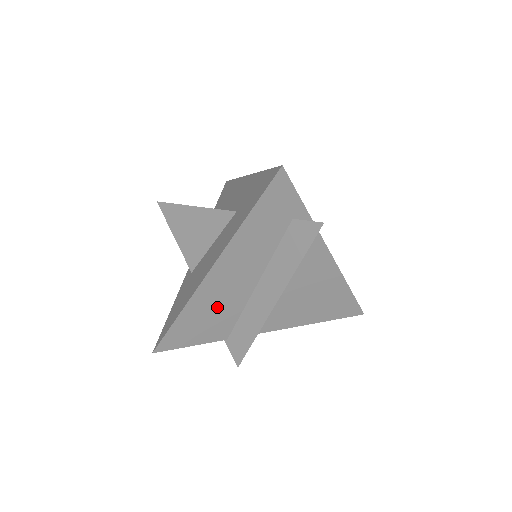
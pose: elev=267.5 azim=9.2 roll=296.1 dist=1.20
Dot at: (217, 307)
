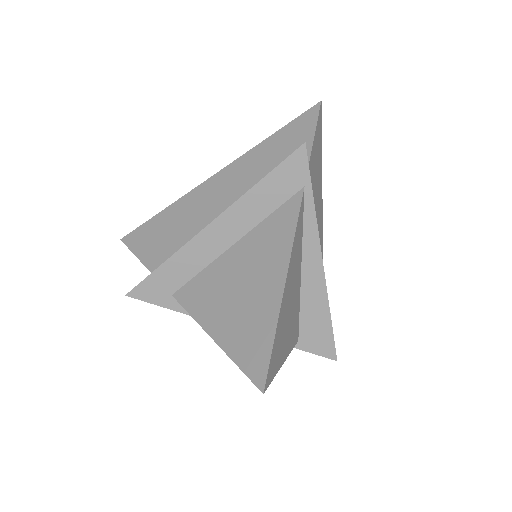
Dot at: (184, 224)
